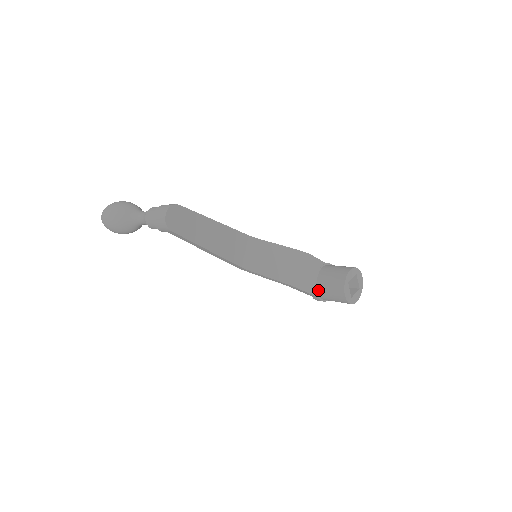
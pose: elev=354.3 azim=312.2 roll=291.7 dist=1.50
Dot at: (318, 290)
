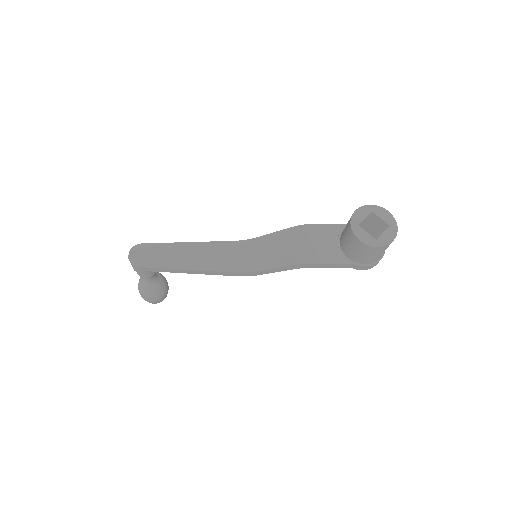
Dot at: (347, 256)
